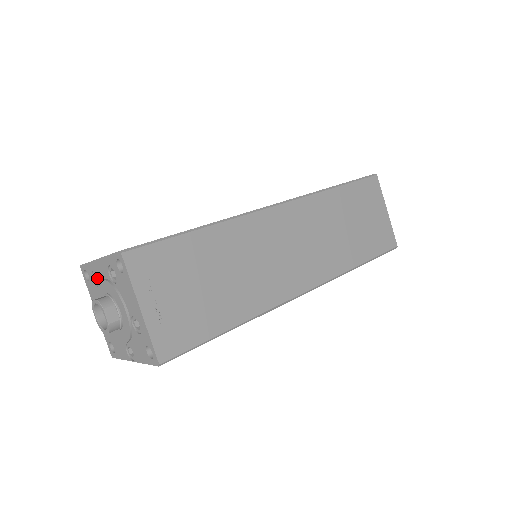
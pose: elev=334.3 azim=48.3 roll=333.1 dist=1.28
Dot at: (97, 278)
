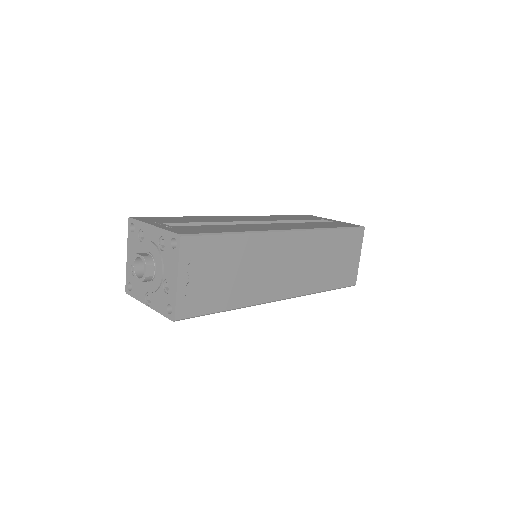
Dot at: (142, 234)
